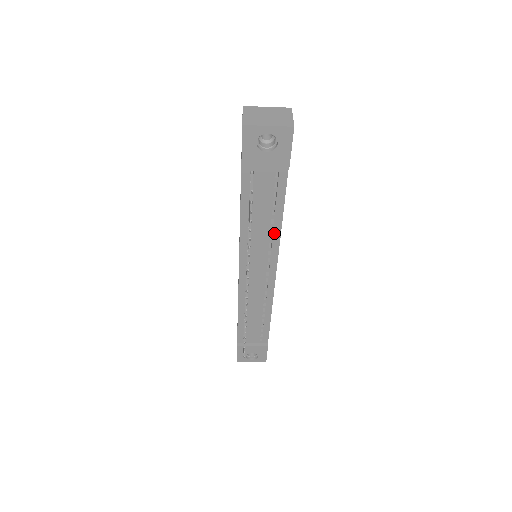
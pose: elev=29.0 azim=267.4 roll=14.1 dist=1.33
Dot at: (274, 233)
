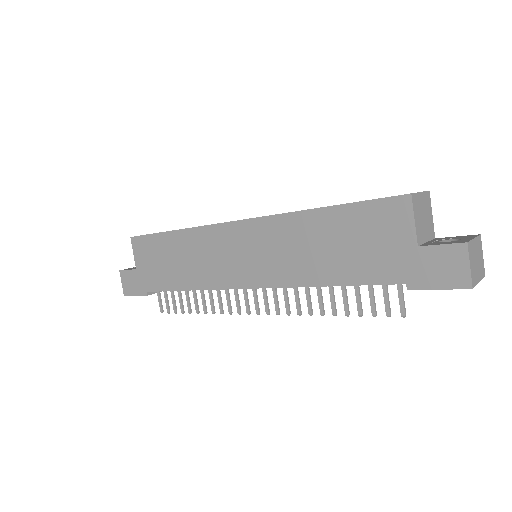
Dot at: occluded
